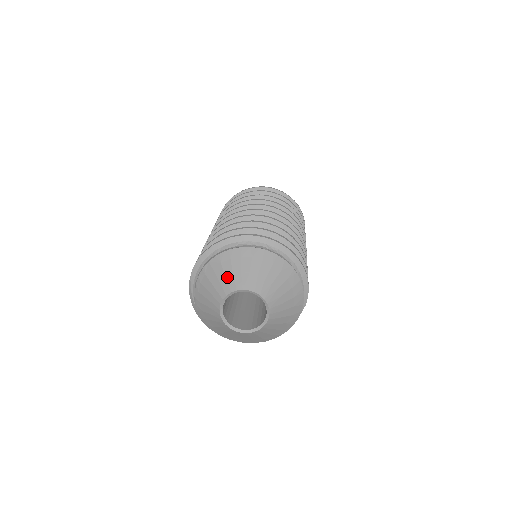
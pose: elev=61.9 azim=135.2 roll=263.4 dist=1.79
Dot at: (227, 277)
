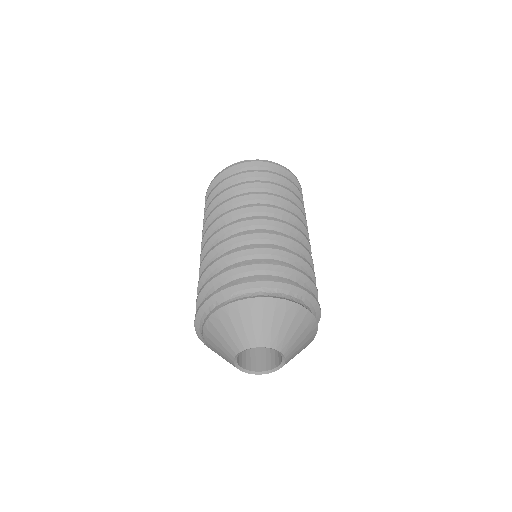
Dot at: (231, 336)
